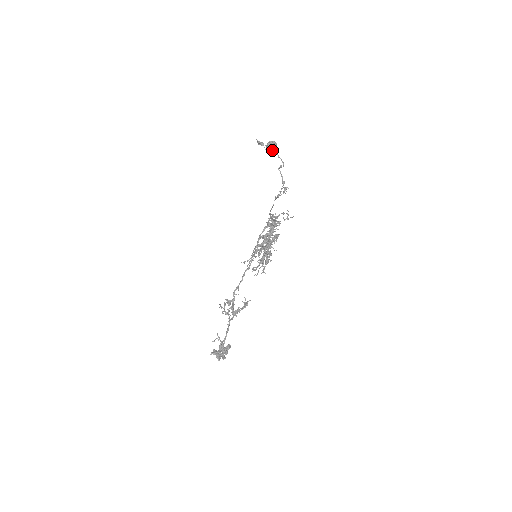
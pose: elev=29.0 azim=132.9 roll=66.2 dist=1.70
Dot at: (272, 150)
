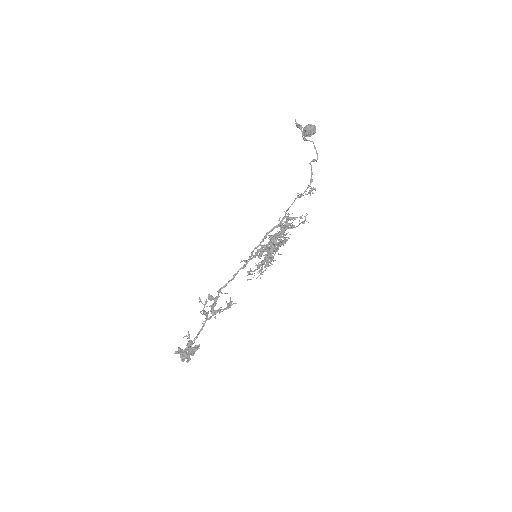
Dot at: (309, 136)
